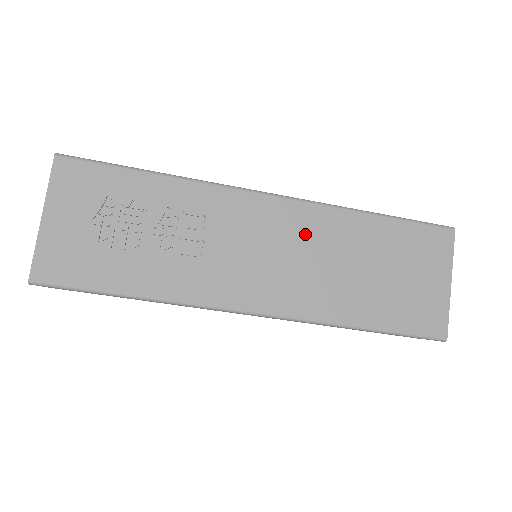
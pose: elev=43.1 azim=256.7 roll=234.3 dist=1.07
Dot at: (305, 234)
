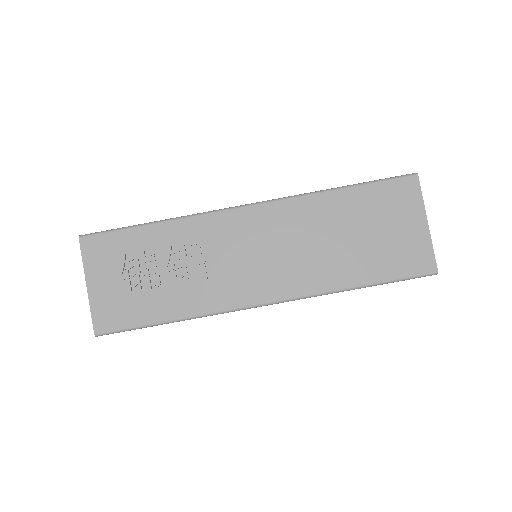
Dot at: (286, 227)
